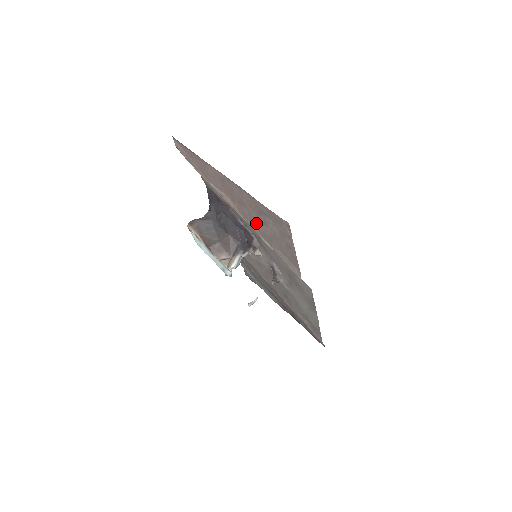
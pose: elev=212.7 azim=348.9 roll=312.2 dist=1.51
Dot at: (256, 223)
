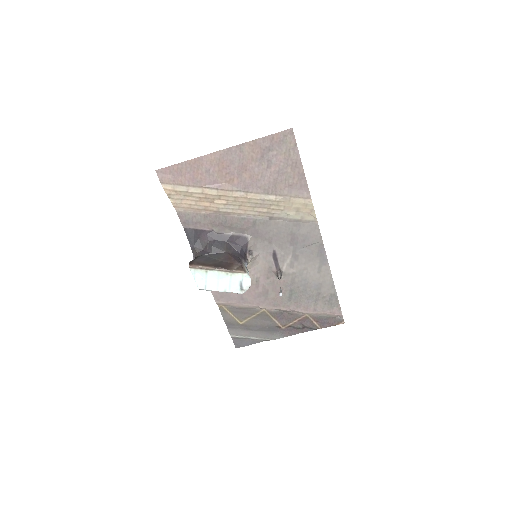
Dot at: (259, 180)
